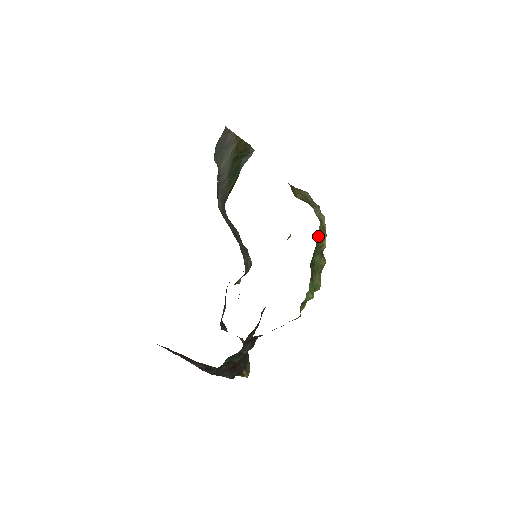
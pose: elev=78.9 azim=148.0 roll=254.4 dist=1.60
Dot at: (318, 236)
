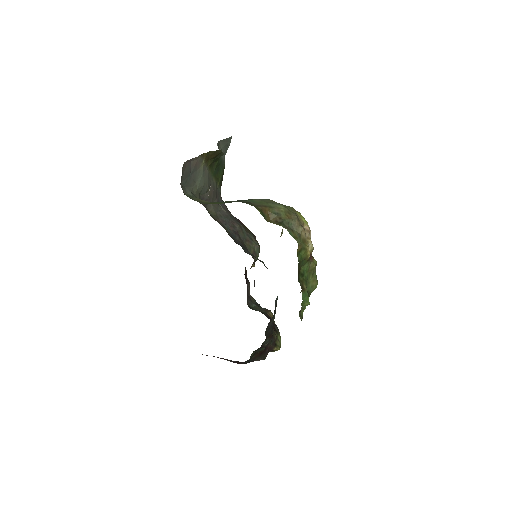
Dot at: (299, 252)
